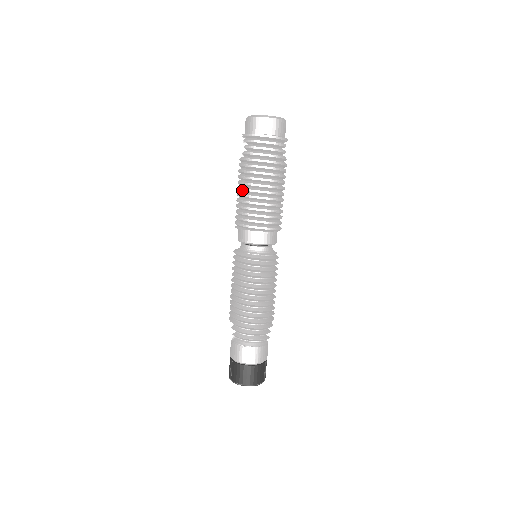
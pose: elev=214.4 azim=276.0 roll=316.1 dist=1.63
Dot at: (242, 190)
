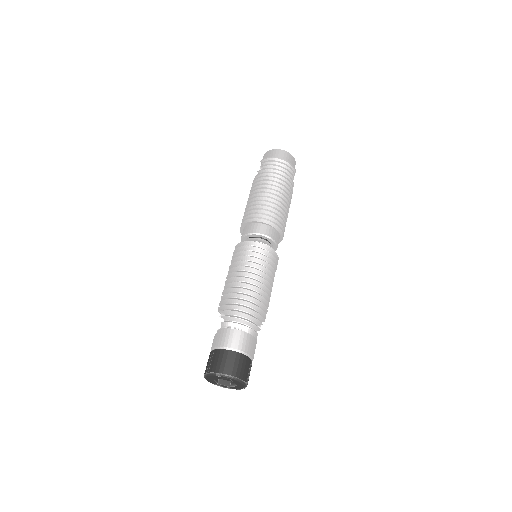
Dot at: (254, 194)
